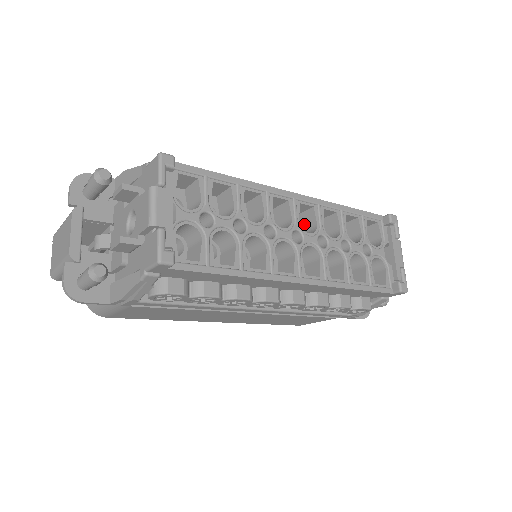
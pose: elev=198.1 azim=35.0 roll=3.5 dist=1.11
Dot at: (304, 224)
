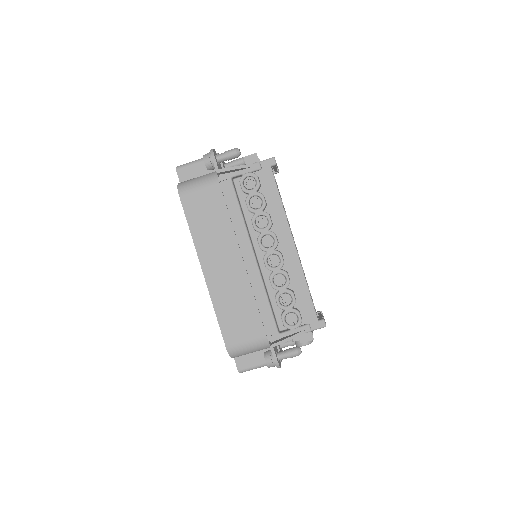
Dot at: occluded
